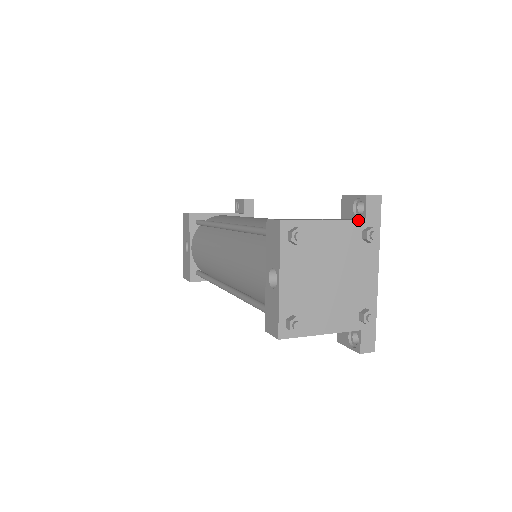
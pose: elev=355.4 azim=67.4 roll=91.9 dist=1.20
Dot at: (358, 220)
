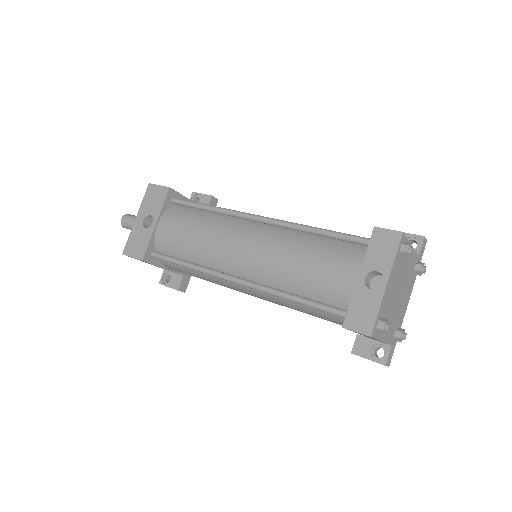
Dot at: (417, 254)
